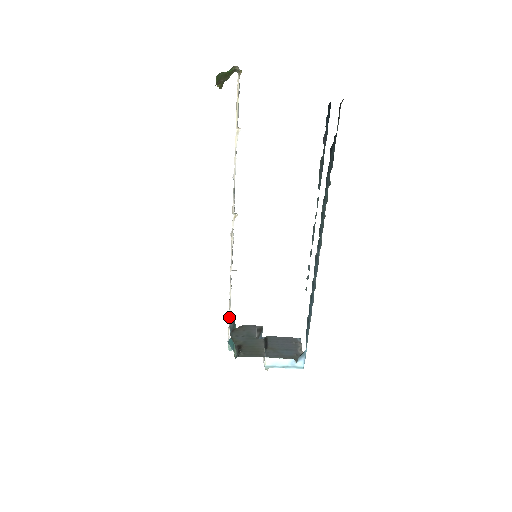
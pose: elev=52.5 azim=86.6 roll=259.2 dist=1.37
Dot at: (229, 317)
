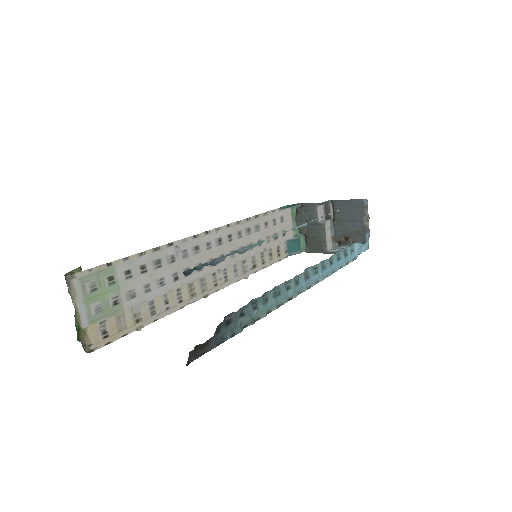
Dot at: (273, 263)
